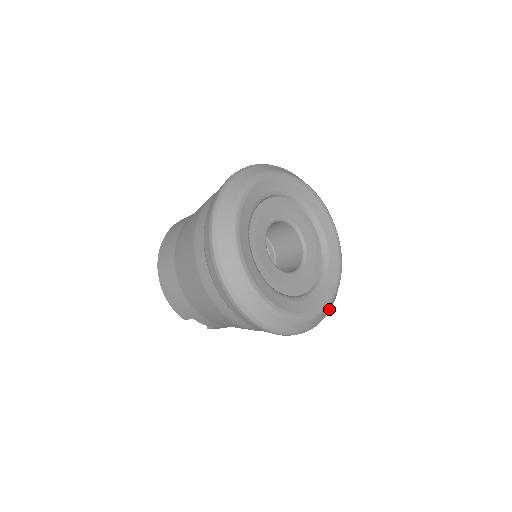
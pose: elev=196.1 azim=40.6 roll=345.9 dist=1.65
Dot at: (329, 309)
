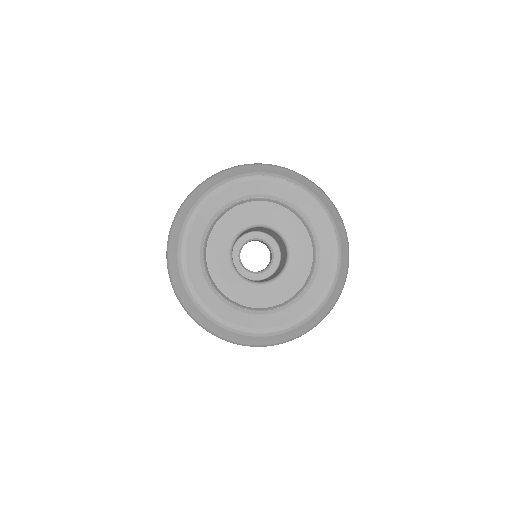
Dot at: (303, 330)
